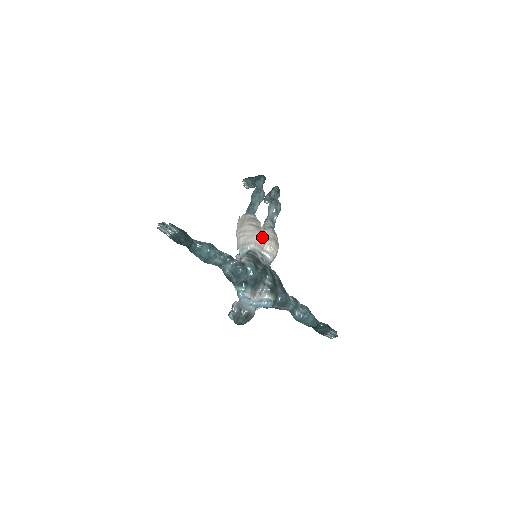
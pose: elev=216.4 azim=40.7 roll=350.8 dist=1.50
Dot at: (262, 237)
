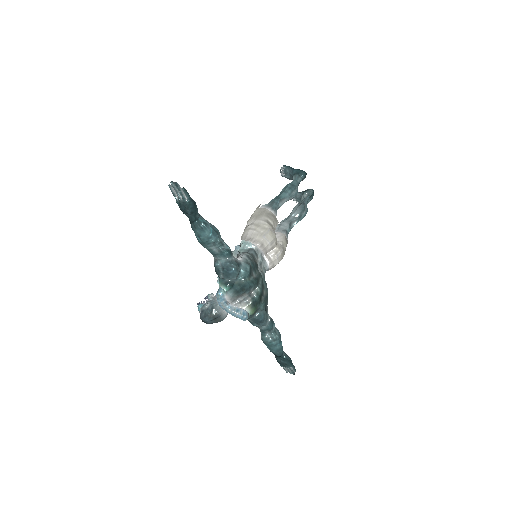
Dot at: (272, 241)
